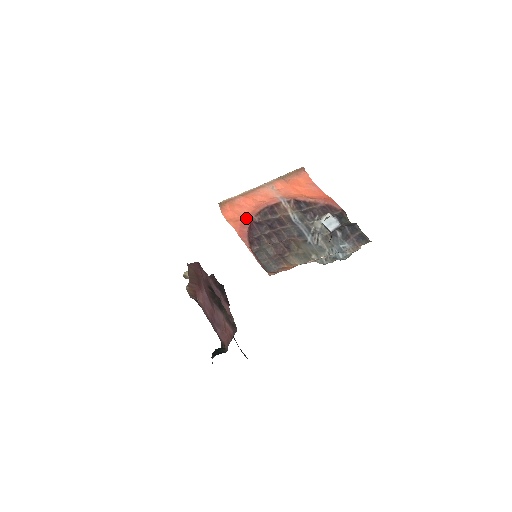
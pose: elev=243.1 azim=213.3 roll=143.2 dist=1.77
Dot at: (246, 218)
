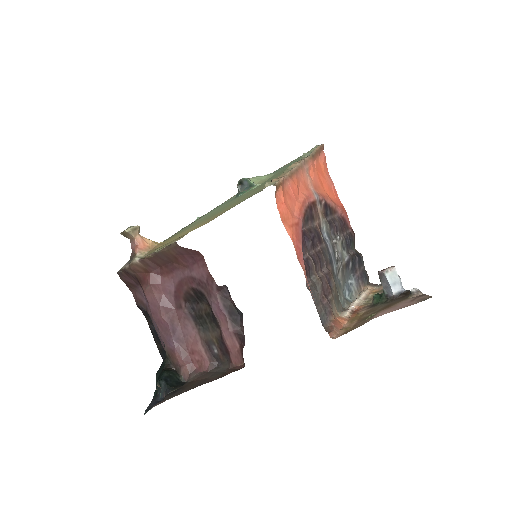
Dot at: (298, 223)
